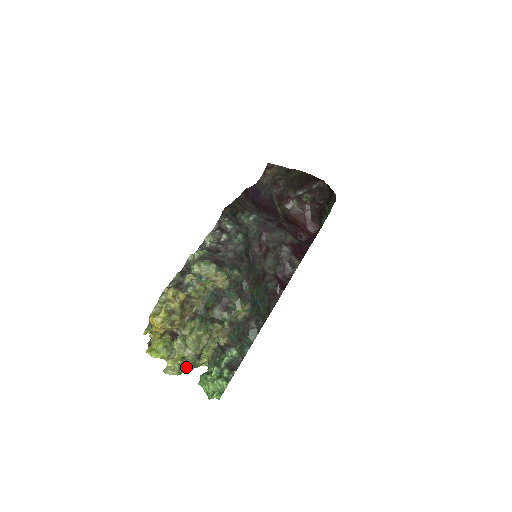
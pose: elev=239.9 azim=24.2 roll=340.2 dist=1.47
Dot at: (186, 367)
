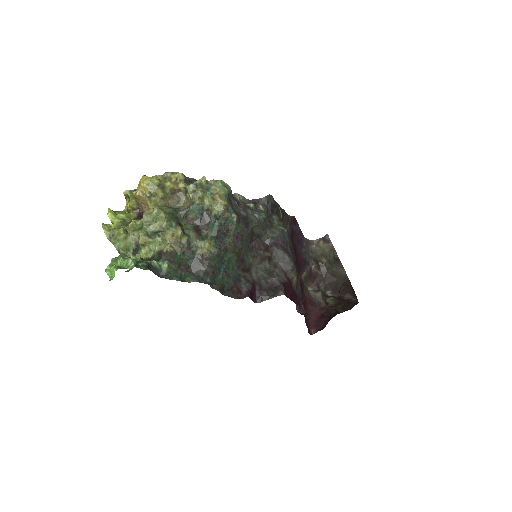
Dot at: (119, 244)
